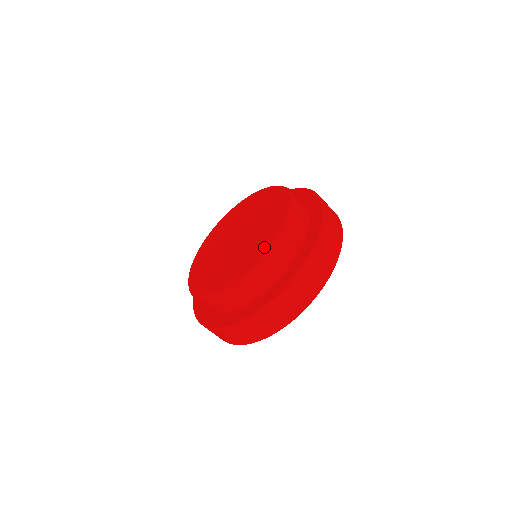
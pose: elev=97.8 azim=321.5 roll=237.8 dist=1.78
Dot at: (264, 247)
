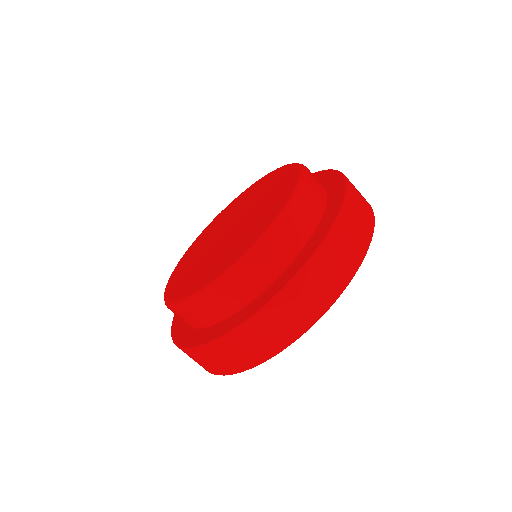
Dot at: (208, 278)
